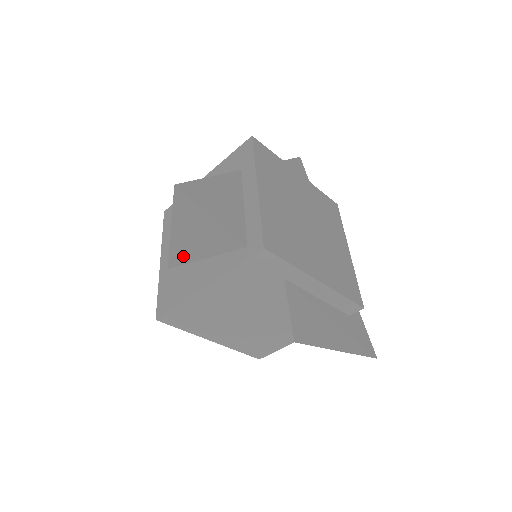
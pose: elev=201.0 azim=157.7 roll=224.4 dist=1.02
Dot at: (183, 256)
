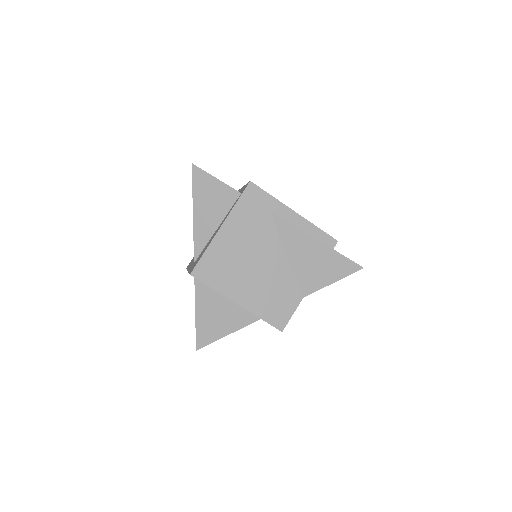
Dot at: (203, 236)
